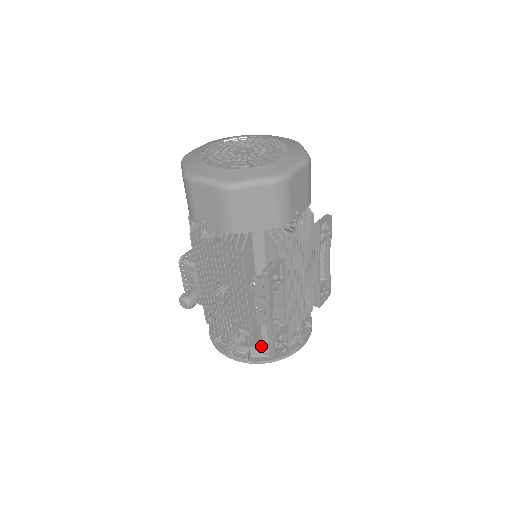
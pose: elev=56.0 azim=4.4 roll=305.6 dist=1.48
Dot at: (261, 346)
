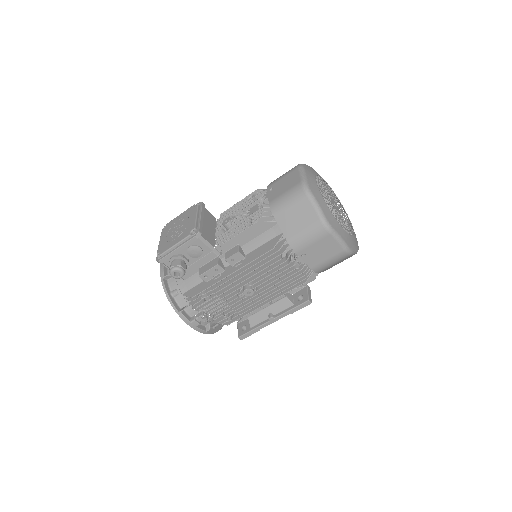
Dot at: occluded
